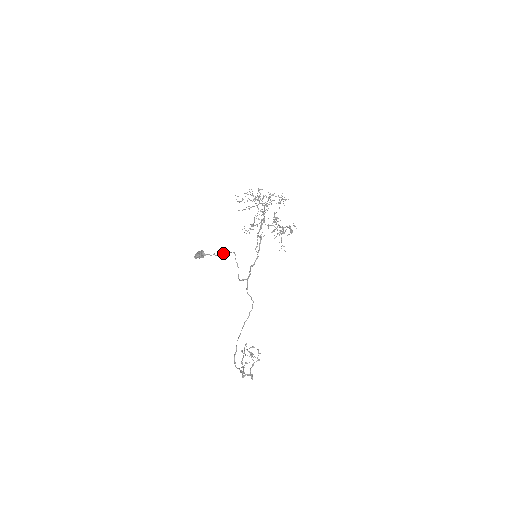
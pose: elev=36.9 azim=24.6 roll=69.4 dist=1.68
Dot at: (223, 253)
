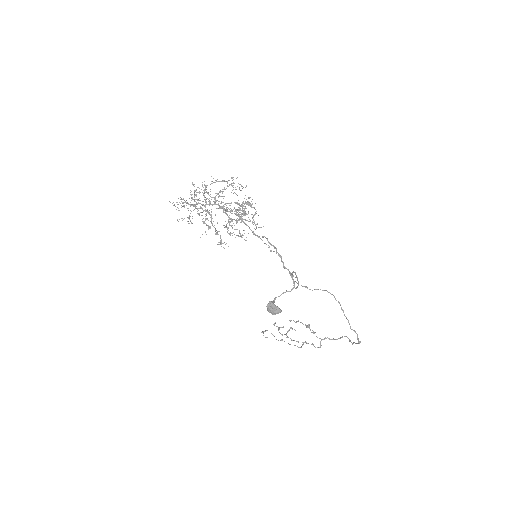
Dot at: (294, 282)
